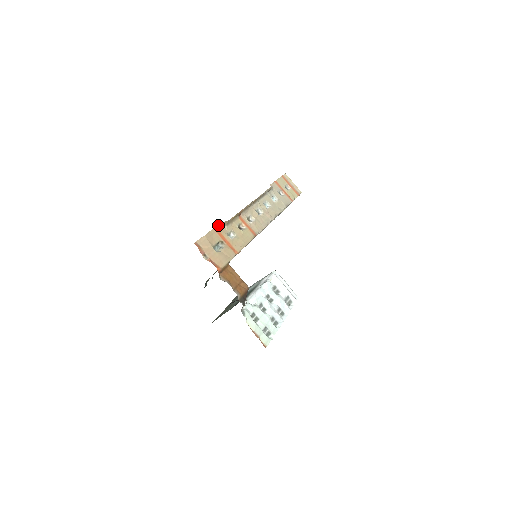
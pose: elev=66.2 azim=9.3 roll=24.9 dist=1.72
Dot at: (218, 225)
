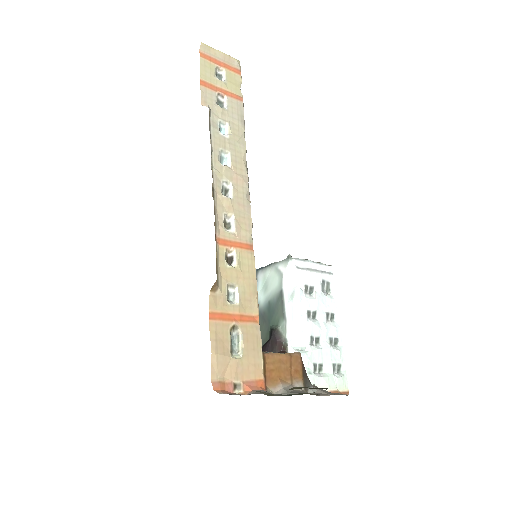
Dot at: (209, 303)
